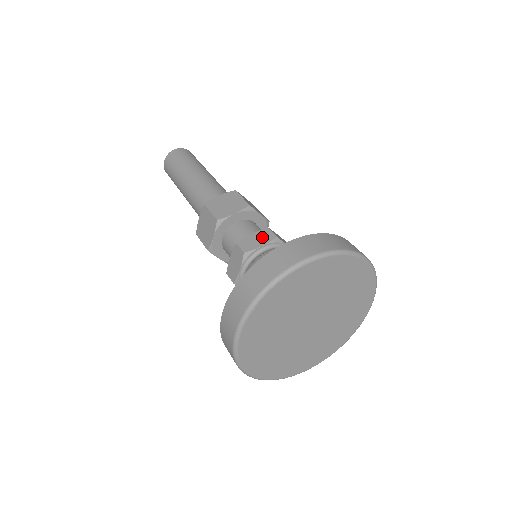
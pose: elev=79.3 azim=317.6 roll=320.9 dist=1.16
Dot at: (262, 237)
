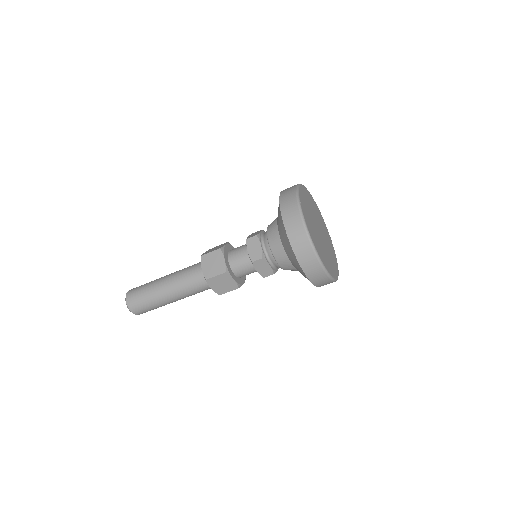
Dot at: (255, 233)
